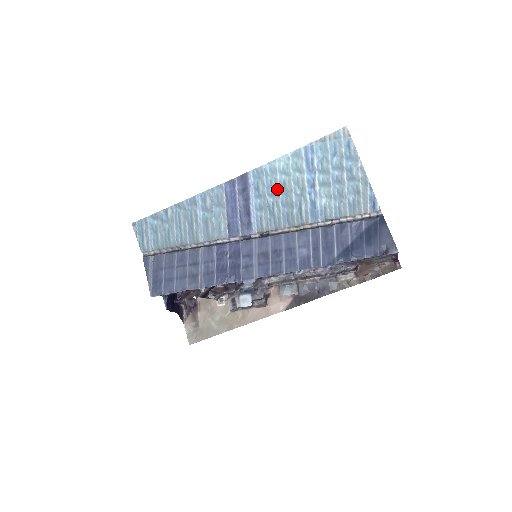
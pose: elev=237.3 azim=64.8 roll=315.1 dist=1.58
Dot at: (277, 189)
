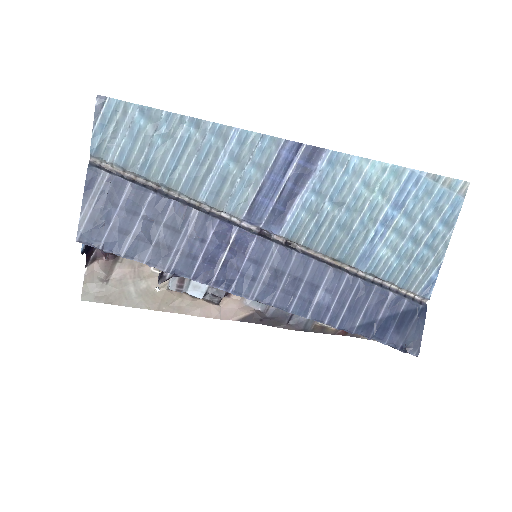
Dot at: (345, 199)
